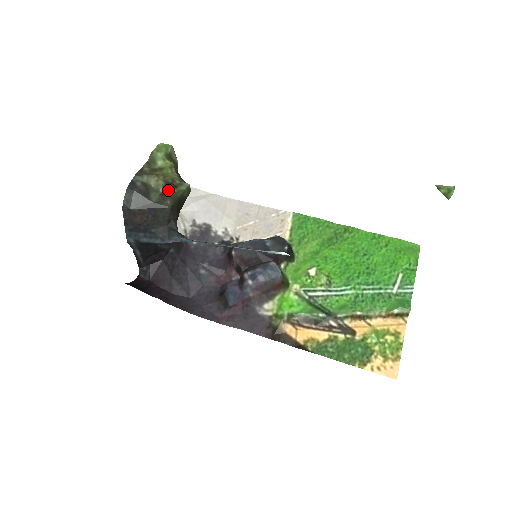
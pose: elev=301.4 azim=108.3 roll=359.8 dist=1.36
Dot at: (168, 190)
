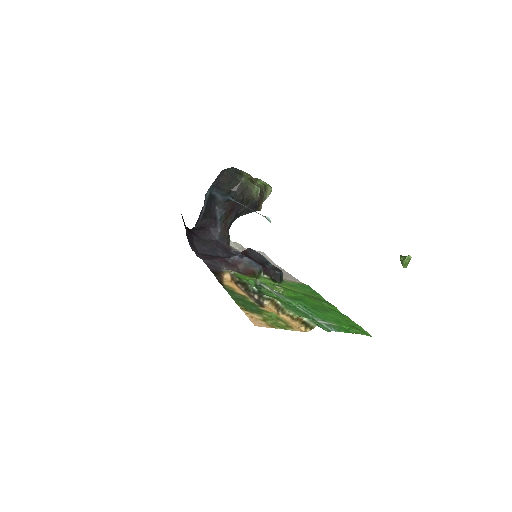
Dot at: (248, 180)
